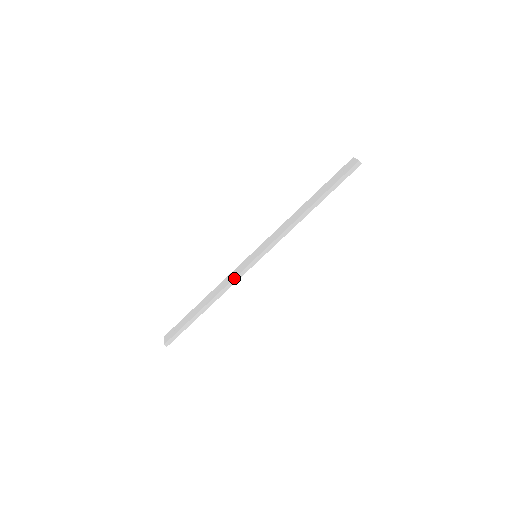
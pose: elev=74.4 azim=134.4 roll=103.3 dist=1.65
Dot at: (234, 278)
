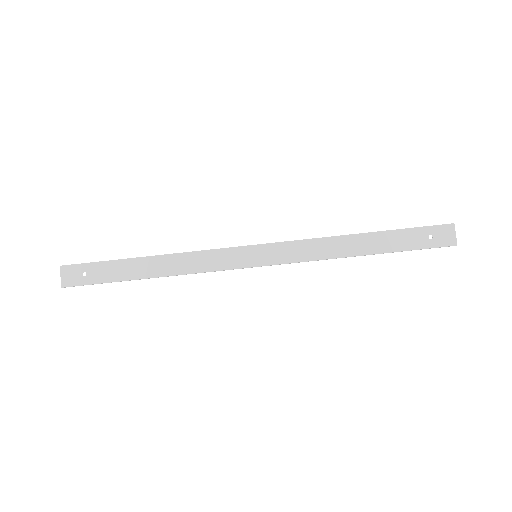
Dot at: (213, 271)
